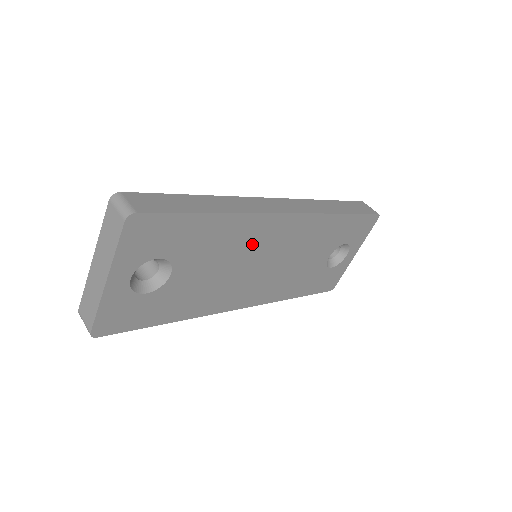
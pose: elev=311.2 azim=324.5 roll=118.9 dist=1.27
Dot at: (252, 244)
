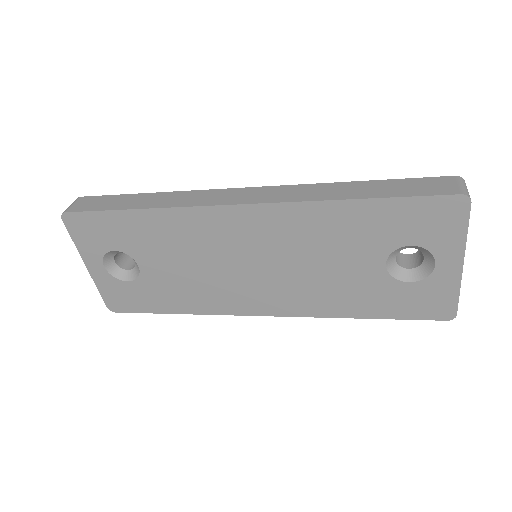
Dot at: (213, 241)
